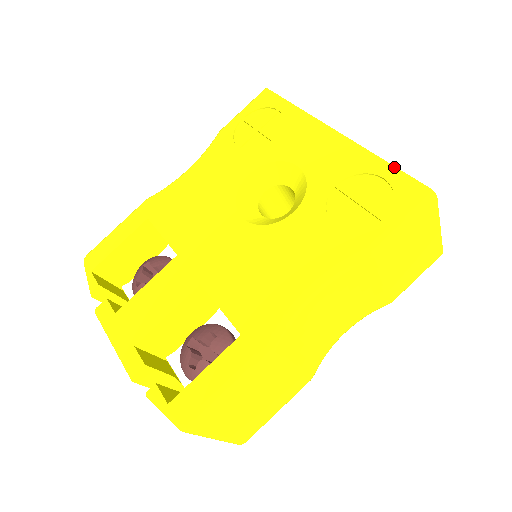
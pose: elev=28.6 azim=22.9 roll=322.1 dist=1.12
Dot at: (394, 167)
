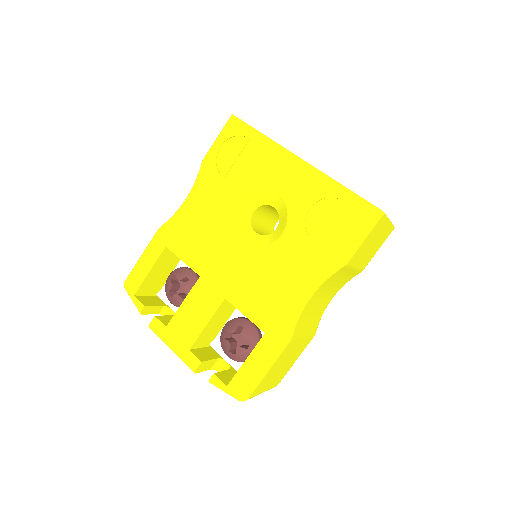
Dot at: (350, 191)
